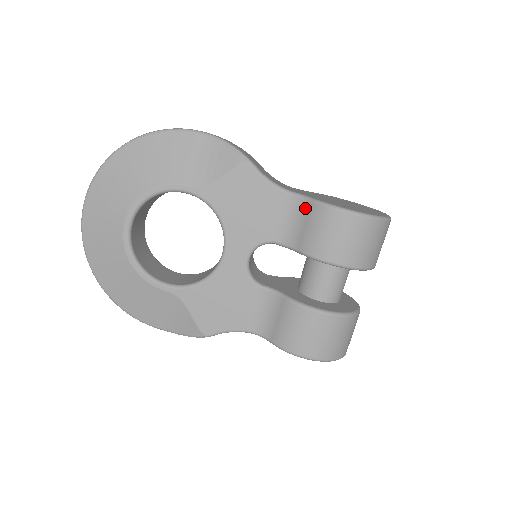
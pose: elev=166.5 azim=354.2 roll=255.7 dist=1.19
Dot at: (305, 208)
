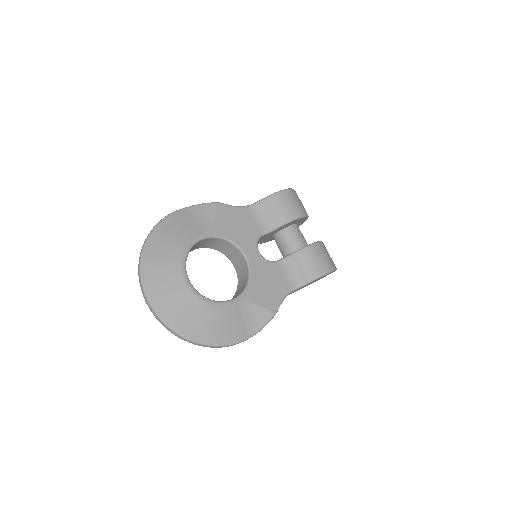
Dot at: (263, 206)
